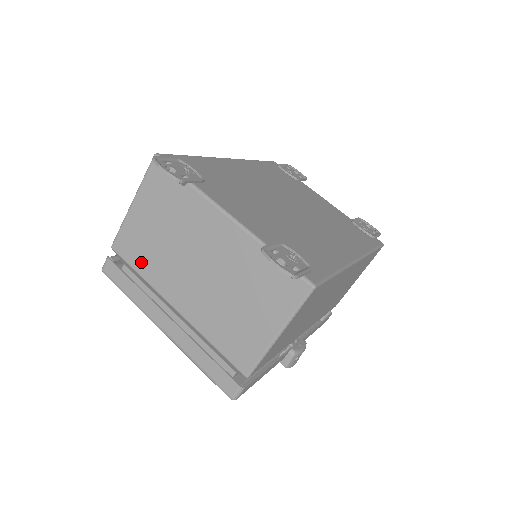
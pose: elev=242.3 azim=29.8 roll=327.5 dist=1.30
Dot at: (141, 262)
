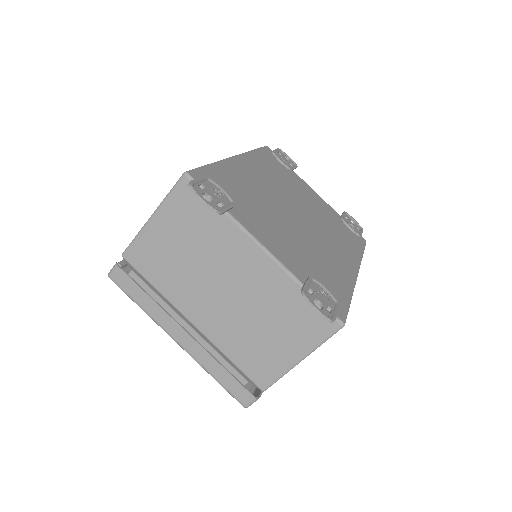
Dot at: (158, 276)
